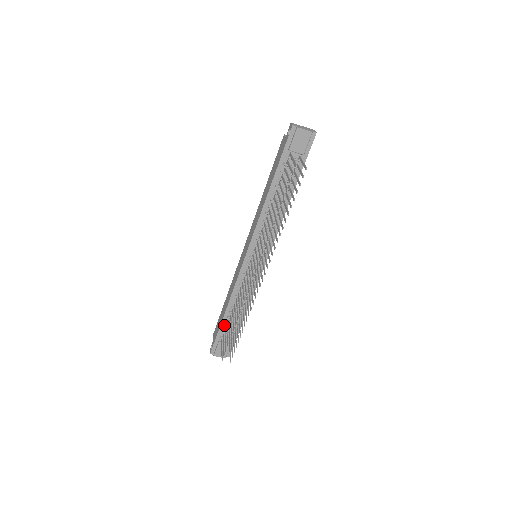
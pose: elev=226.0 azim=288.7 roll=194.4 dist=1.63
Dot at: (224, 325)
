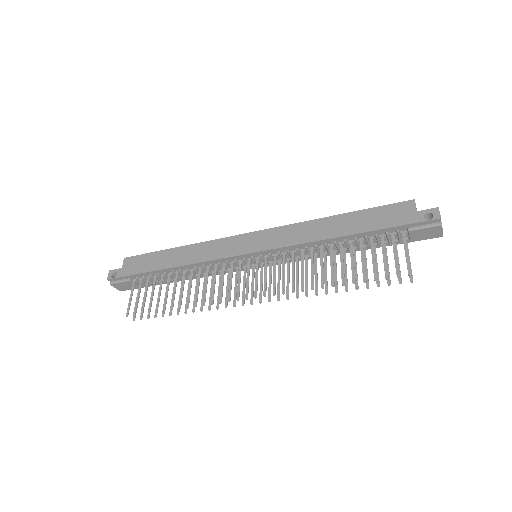
Dot at: (152, 274)
